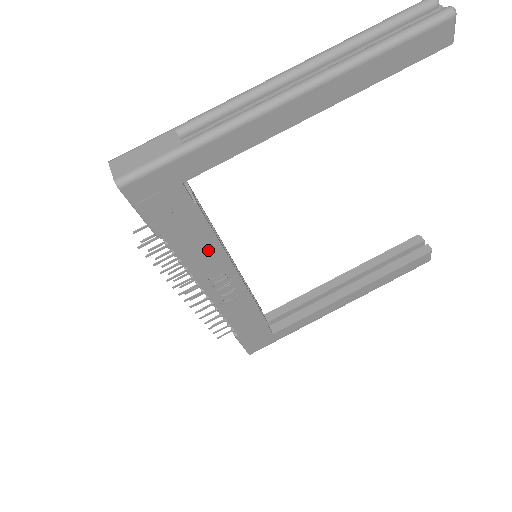
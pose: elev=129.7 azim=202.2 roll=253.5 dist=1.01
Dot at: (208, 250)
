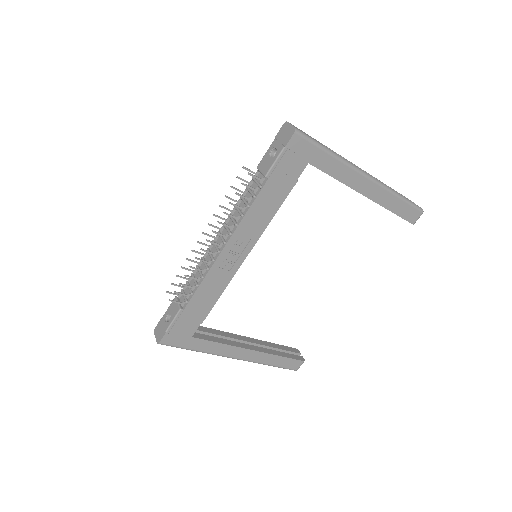
Dot at: (264, 216)
